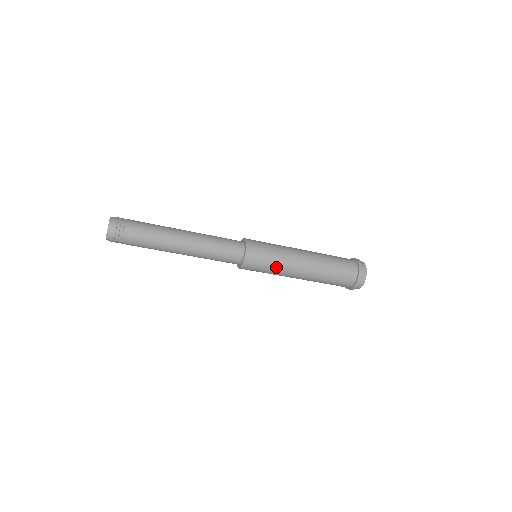
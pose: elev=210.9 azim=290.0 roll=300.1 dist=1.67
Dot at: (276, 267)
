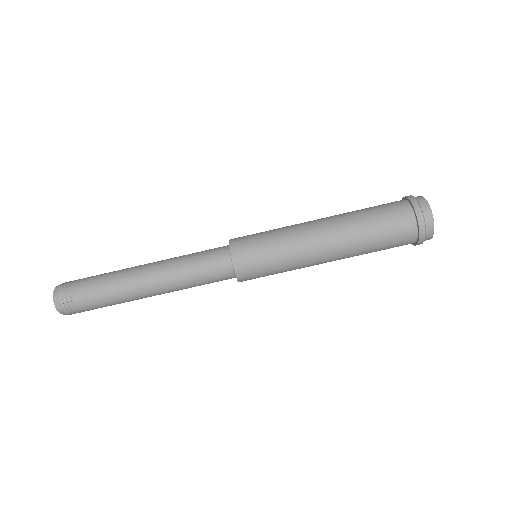
Dot at: (278, 234)
